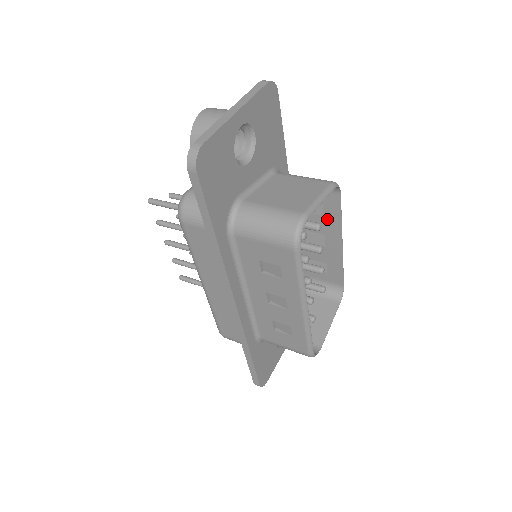
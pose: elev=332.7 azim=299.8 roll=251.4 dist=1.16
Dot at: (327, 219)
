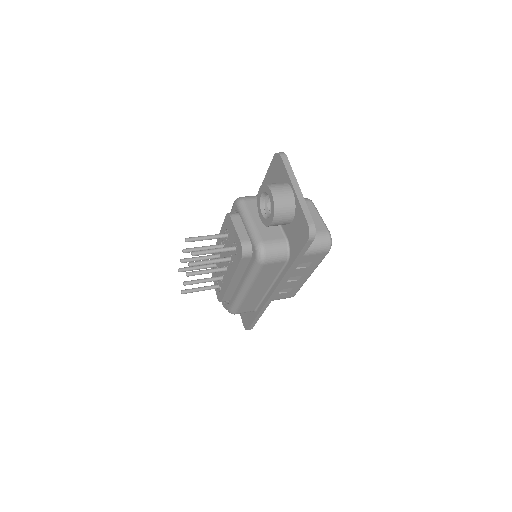
Dot at: occluded
